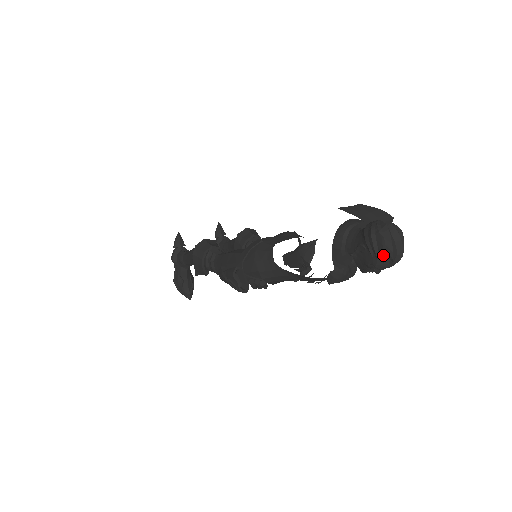
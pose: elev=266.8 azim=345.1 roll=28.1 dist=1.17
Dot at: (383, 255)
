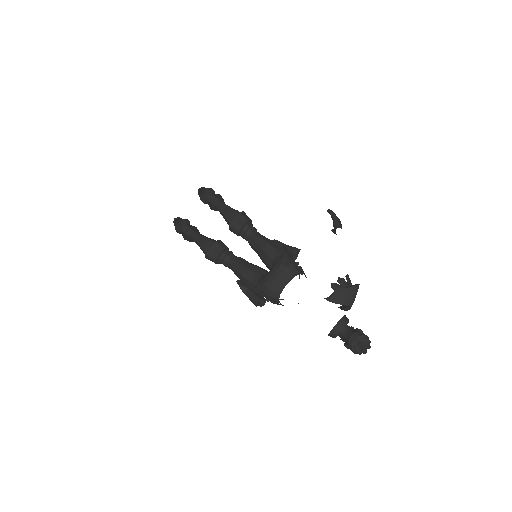
Dot at: occluded
